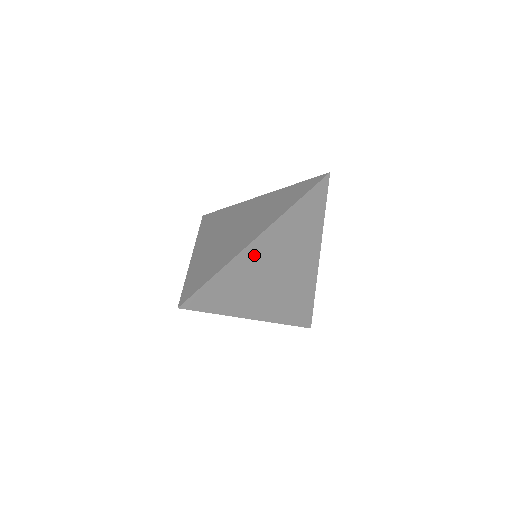
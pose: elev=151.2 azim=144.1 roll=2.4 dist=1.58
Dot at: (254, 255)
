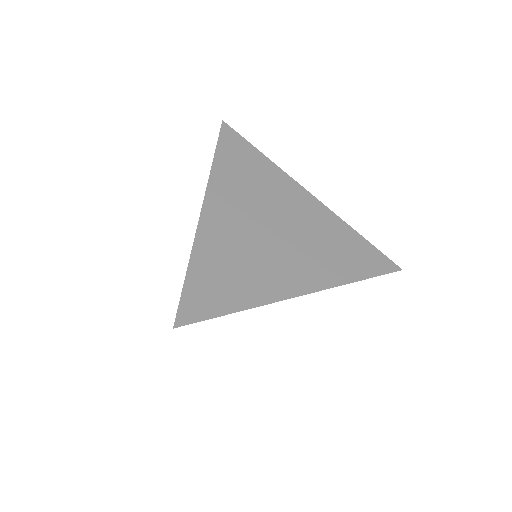
Dot at: (219, 225)
